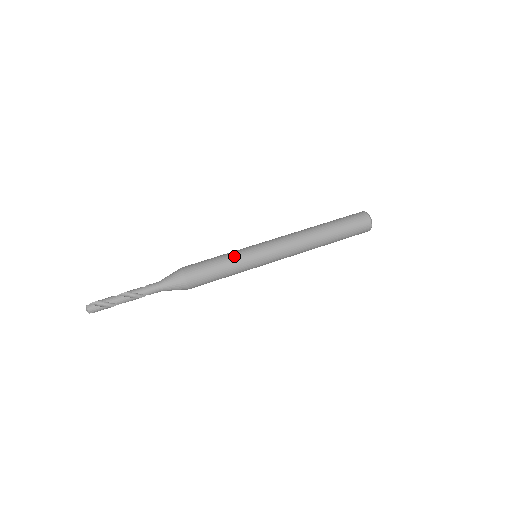
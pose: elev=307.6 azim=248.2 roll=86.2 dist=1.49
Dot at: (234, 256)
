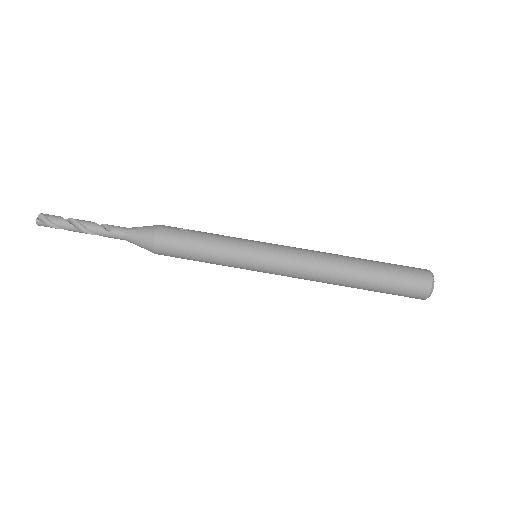
Dot at: (223, 257)
